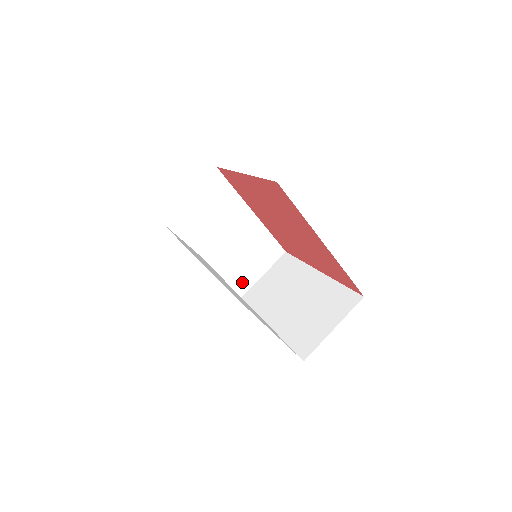
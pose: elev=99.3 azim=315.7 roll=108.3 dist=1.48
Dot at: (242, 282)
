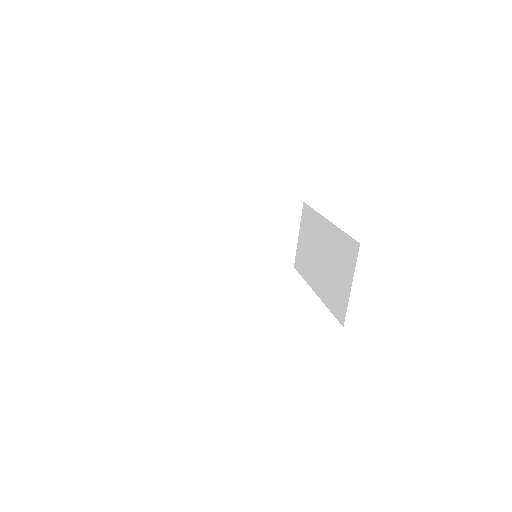
Dot at: (285, 253)
